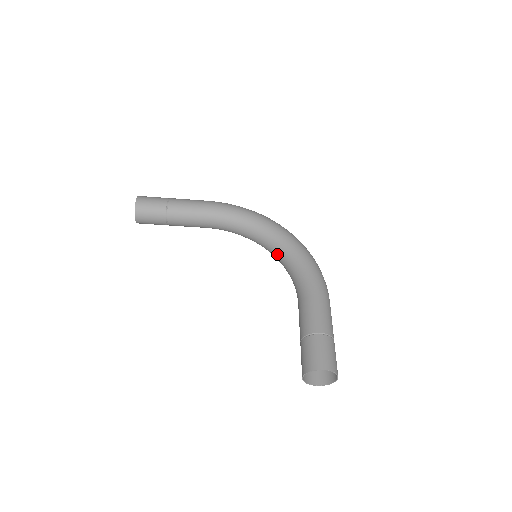
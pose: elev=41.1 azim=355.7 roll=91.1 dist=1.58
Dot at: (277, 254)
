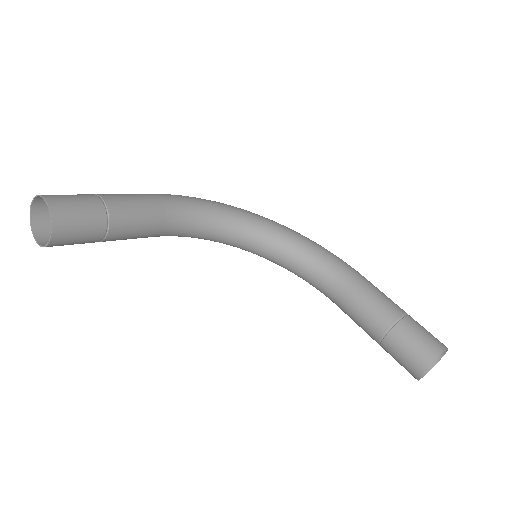
Dot at: (274, 248)
